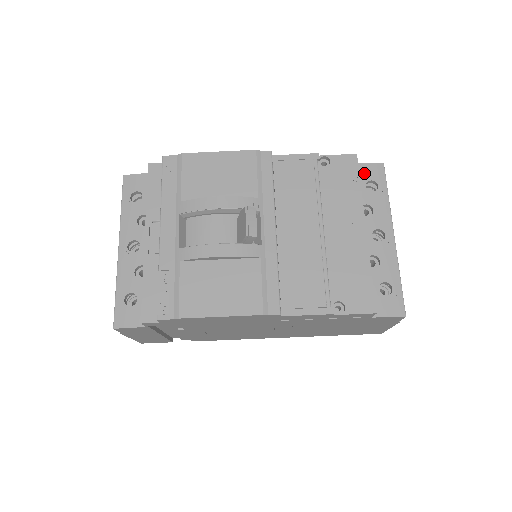
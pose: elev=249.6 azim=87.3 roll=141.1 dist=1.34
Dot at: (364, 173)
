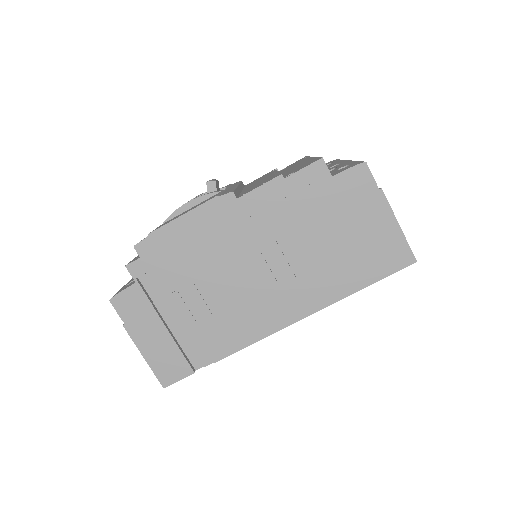
Dot at: occluded
